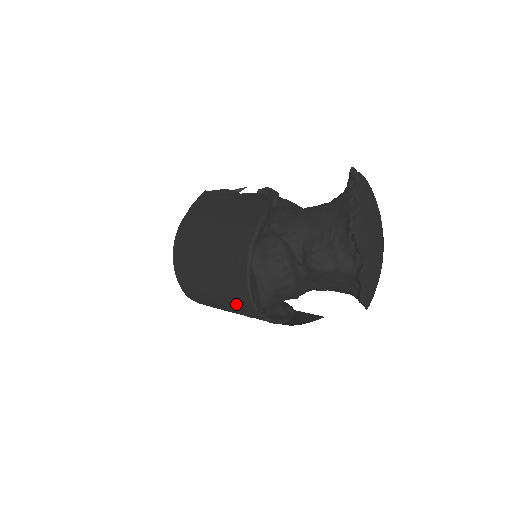
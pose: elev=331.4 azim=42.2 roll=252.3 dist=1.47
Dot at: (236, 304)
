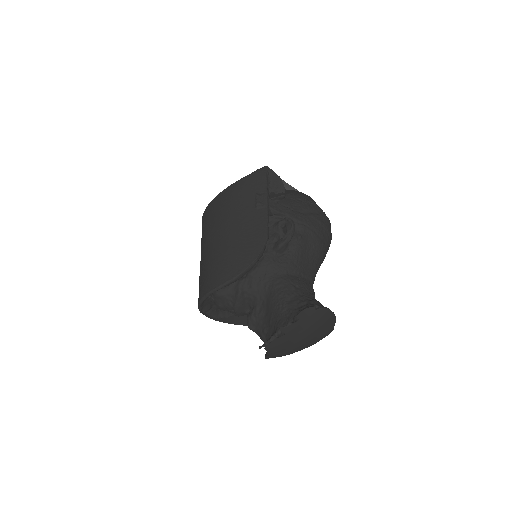
Dot at: occluded
